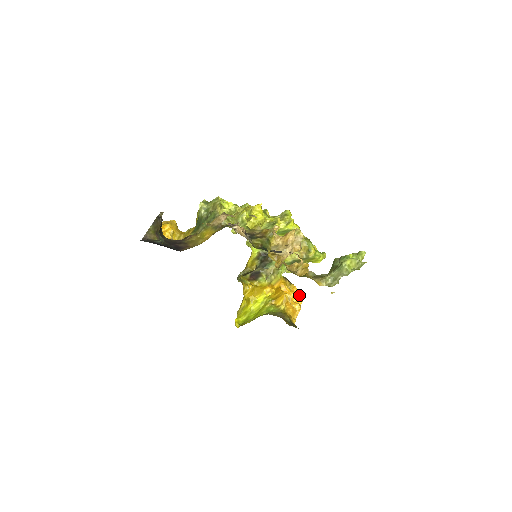
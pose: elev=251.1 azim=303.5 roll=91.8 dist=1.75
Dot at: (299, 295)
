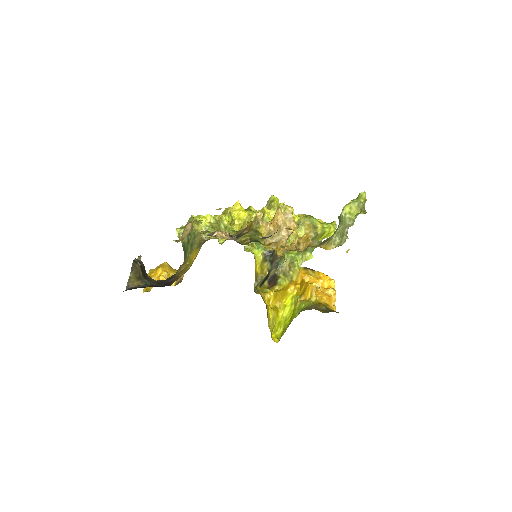
Dot at: (328, 279)
